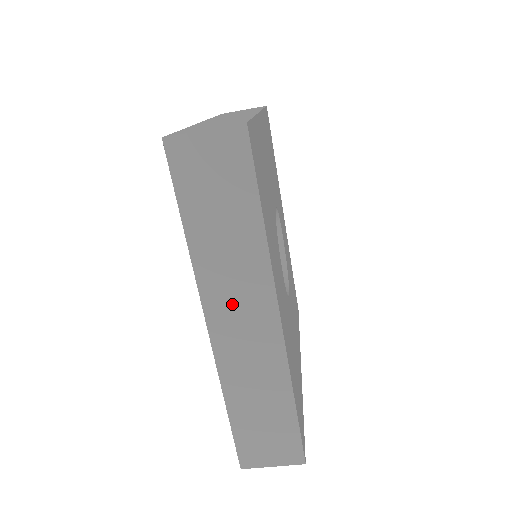
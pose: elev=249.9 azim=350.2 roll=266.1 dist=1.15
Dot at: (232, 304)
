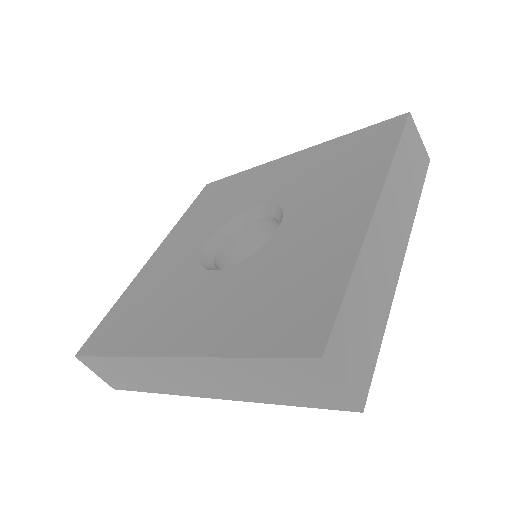
Dot at: (197, 375)
